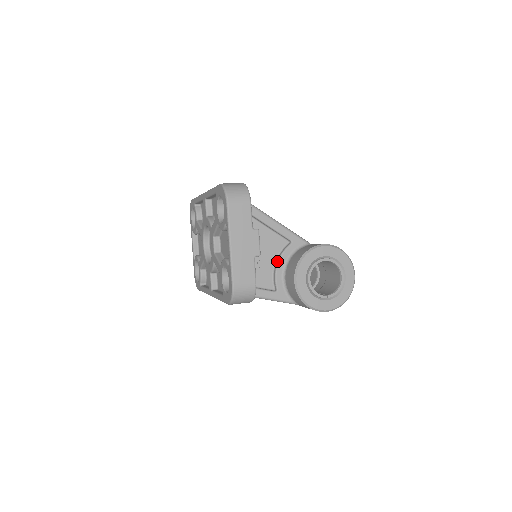
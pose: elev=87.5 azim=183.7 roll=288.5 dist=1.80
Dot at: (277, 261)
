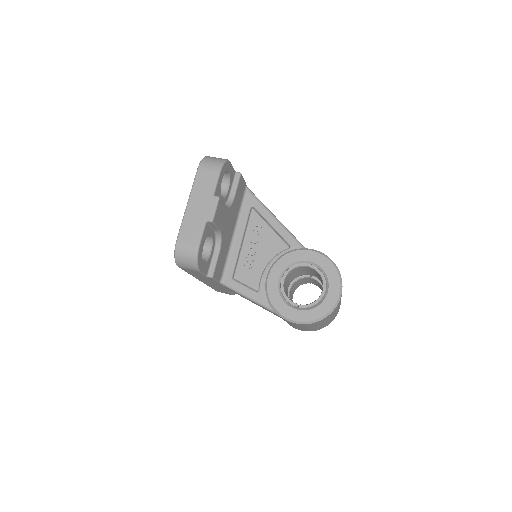
Dot at: (269, 262)
